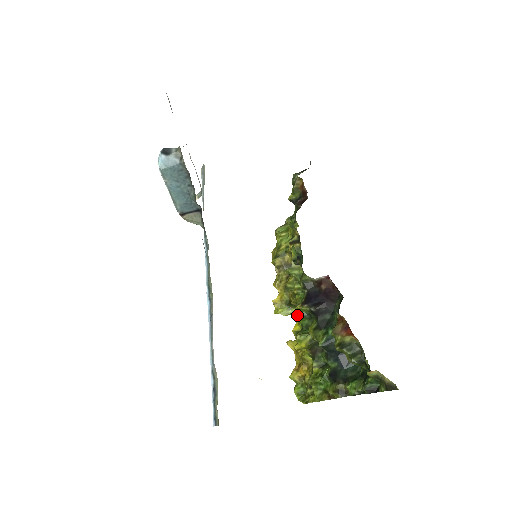
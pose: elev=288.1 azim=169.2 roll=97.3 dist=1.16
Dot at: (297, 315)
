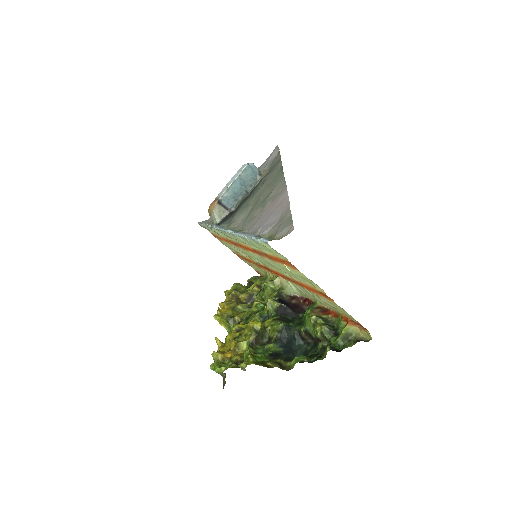
Dot at: (243, 321)
